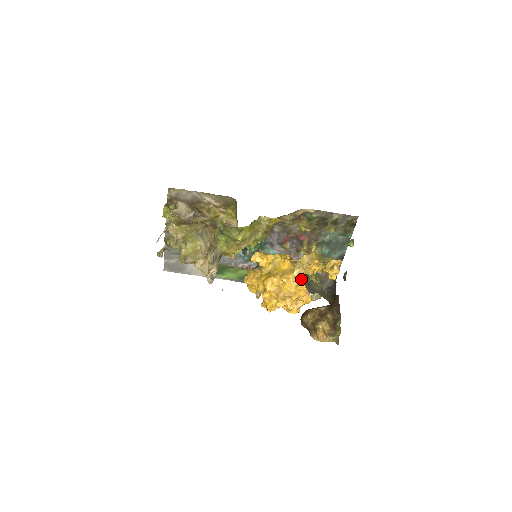
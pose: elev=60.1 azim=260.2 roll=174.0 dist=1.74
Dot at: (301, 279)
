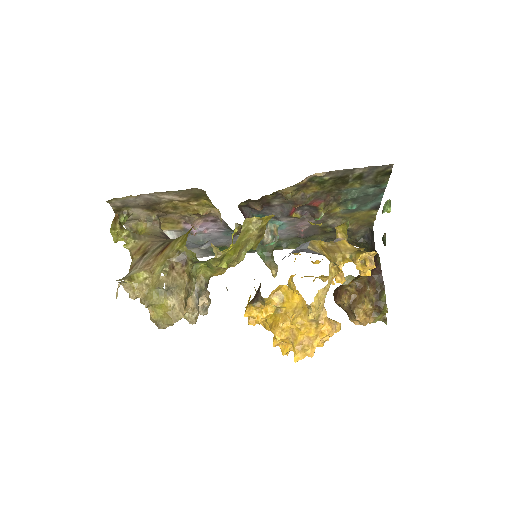
Dot at: (321, 319)
